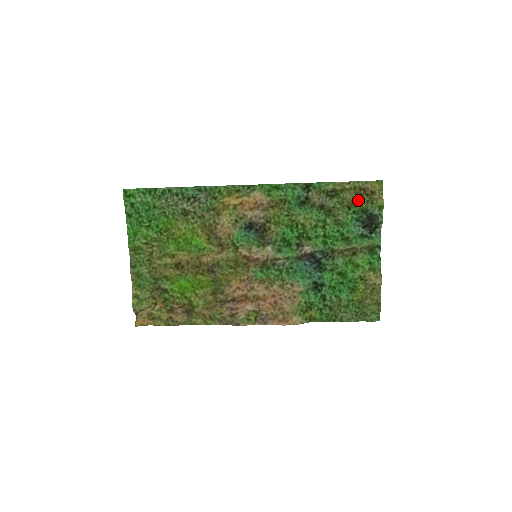
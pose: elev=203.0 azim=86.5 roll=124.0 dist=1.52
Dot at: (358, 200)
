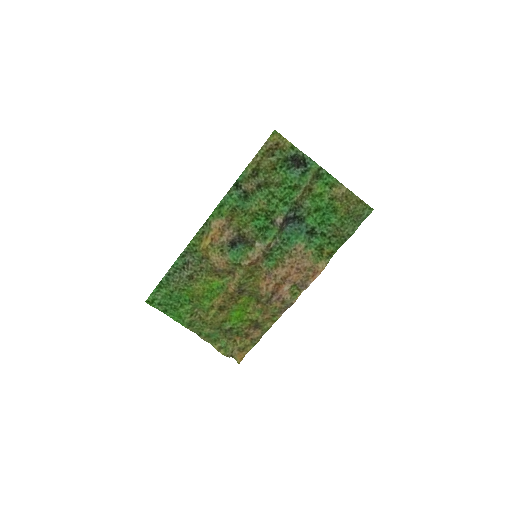
Dot at: (274, 158)
